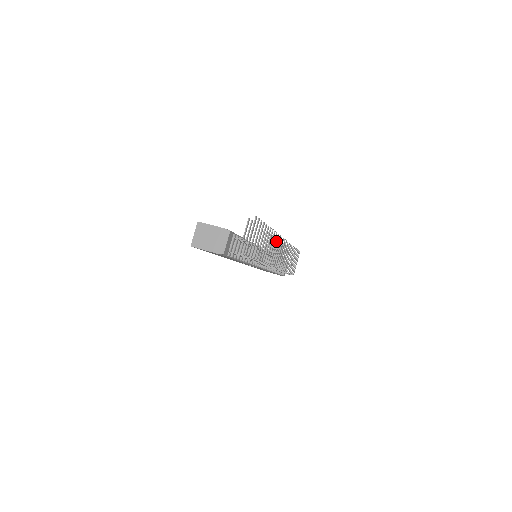
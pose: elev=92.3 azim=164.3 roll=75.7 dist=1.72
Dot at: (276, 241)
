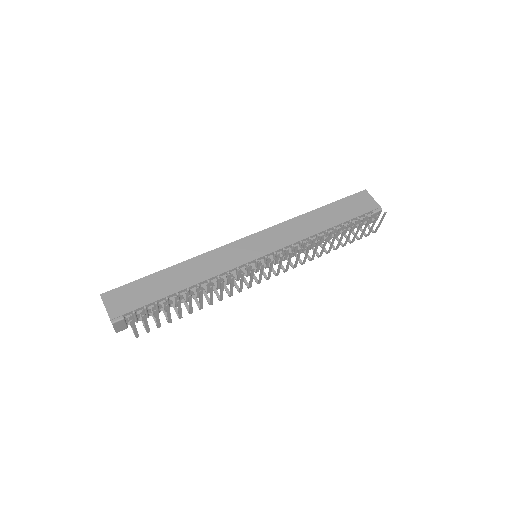
Dot at: occluded
